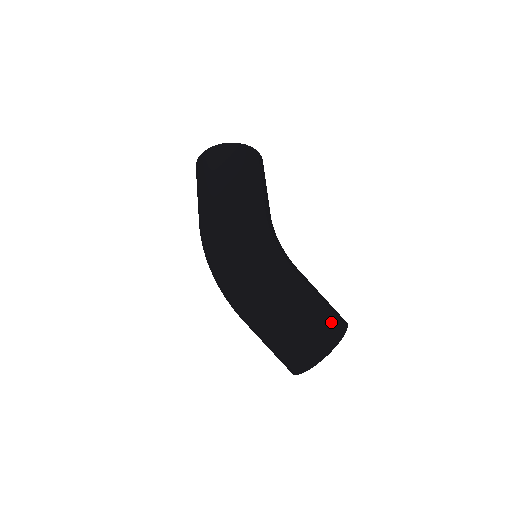
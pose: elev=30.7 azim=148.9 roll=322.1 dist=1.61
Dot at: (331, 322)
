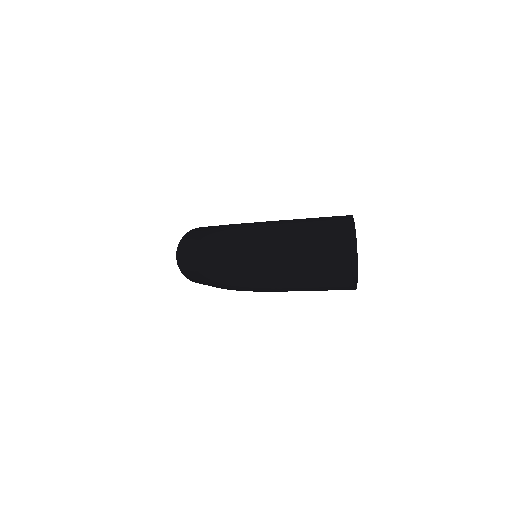
Dot at: (334, 216)
